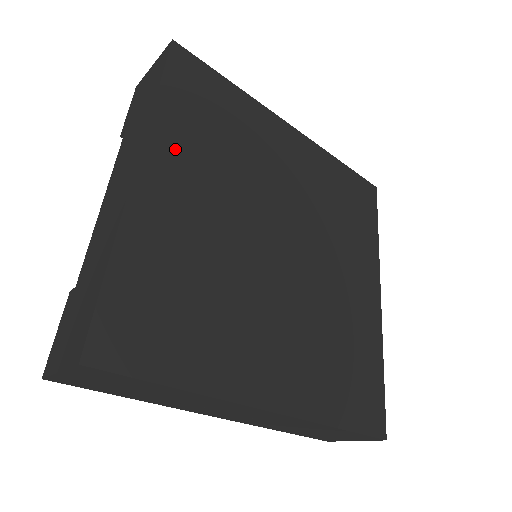
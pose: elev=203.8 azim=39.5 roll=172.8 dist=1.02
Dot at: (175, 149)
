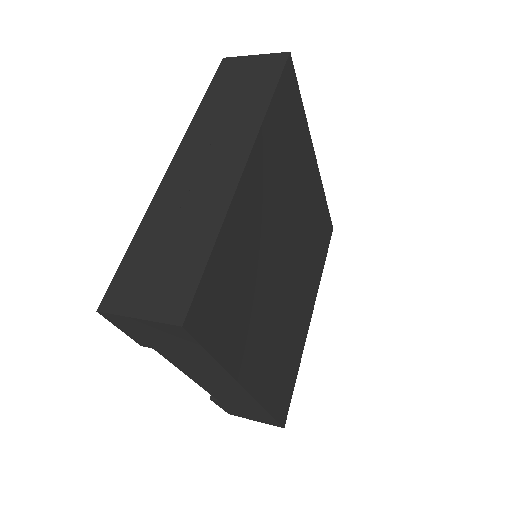
Dot at: (245, 351)
